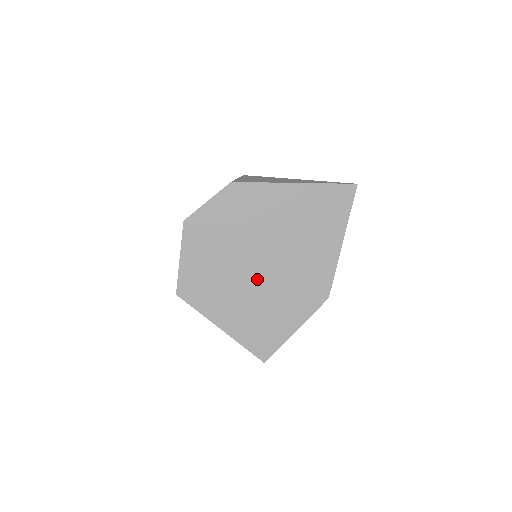
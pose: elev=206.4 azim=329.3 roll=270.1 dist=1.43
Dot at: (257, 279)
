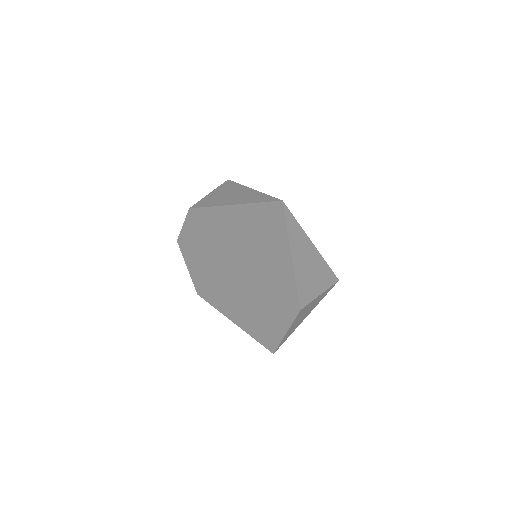
Dot at: (240, 288)
